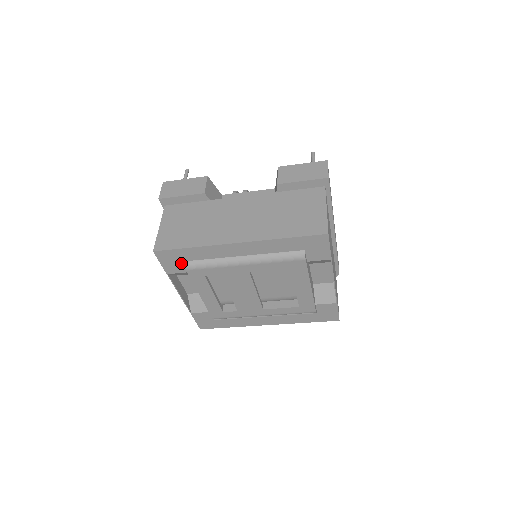
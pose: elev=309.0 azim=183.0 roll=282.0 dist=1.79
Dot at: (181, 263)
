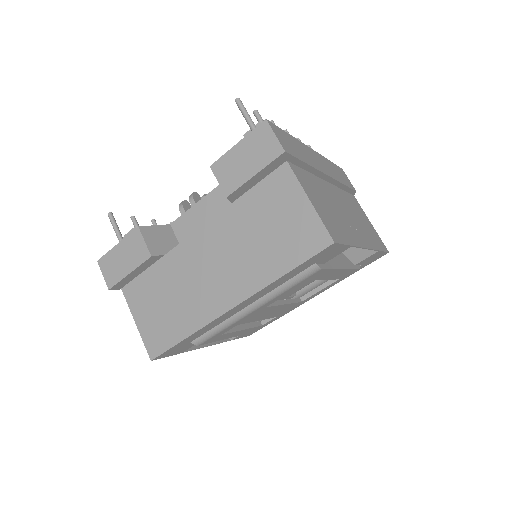
Dot at: (188, 344)
